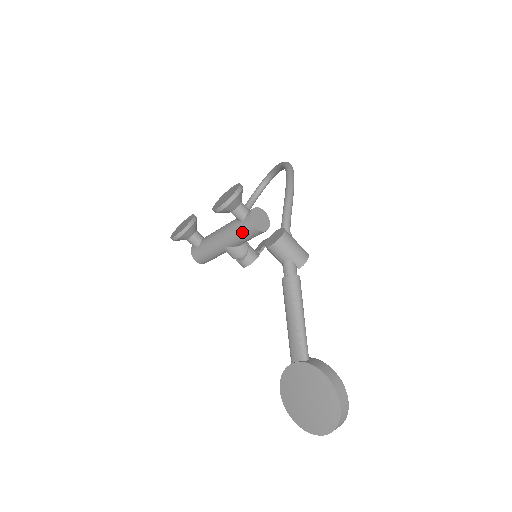
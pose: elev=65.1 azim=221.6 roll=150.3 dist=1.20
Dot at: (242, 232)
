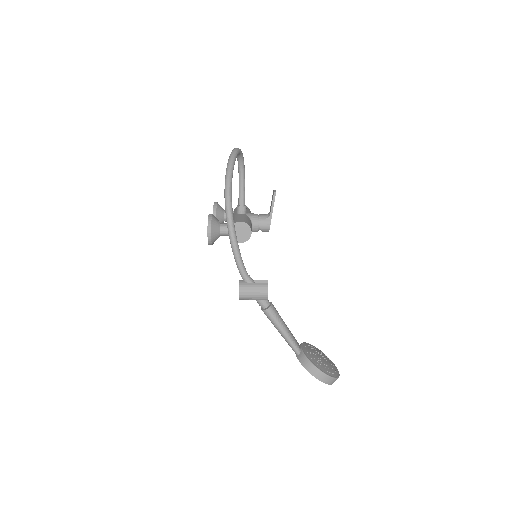
Dot at: occluded
